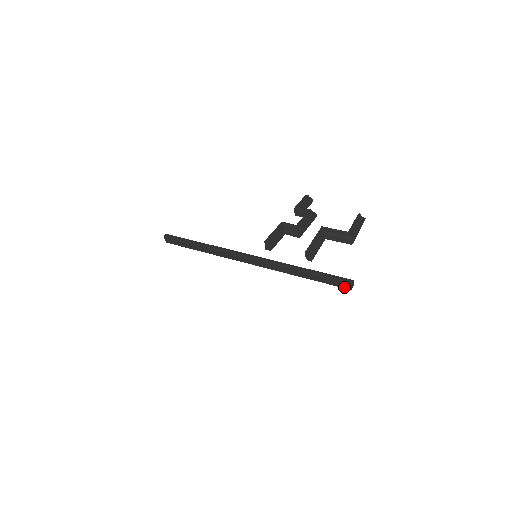
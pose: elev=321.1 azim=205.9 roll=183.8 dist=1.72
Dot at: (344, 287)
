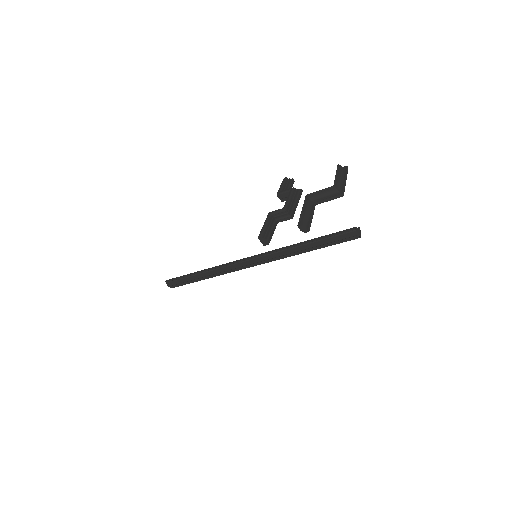
Dot at: (352, 239)
